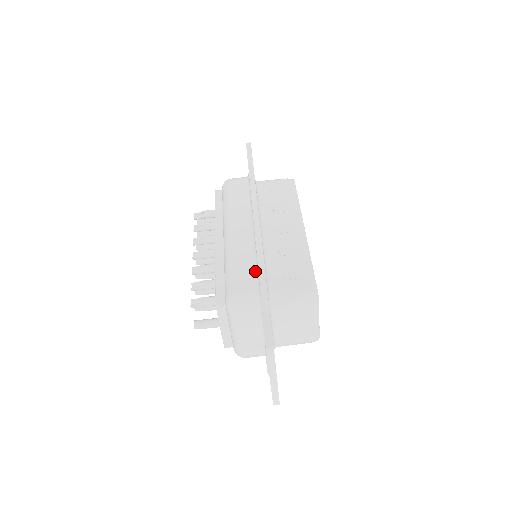
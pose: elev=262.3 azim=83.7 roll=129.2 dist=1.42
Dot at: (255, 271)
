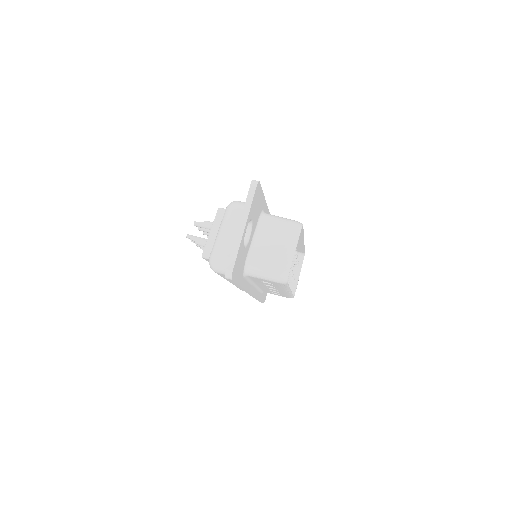
Dot at: occluded
